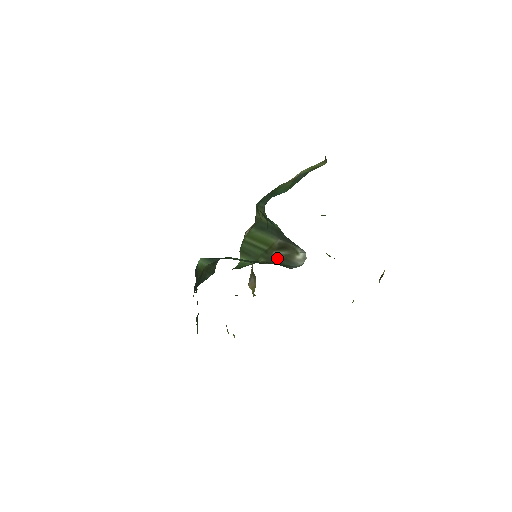
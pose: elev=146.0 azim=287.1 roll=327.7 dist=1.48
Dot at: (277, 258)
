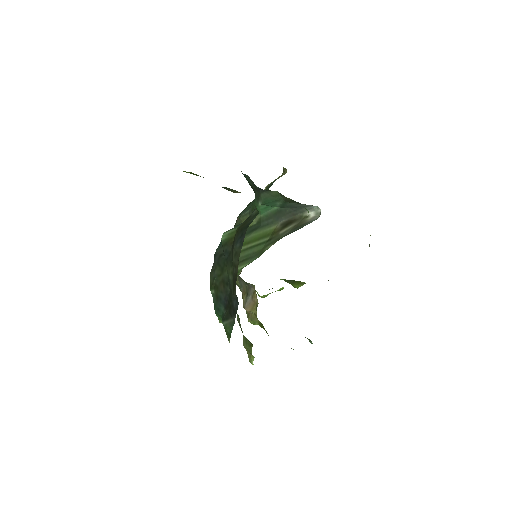
Dot at: (287, 233)
